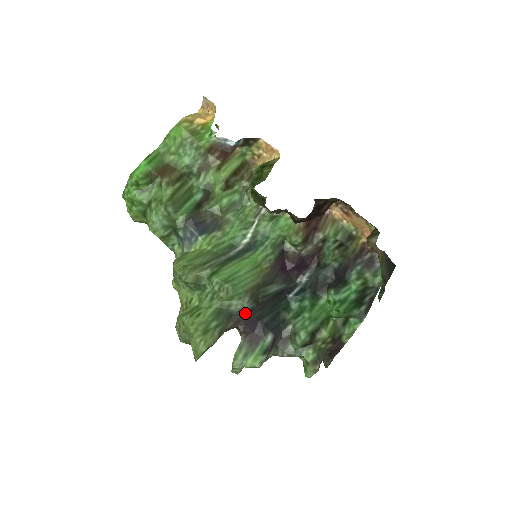
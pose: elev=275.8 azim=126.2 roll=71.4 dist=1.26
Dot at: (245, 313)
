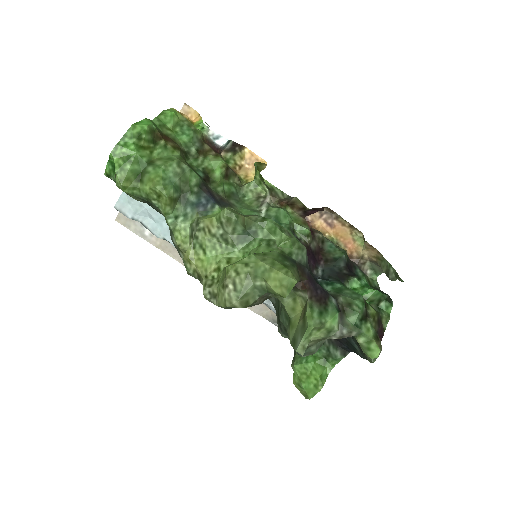
Dot at: (305, 267)
